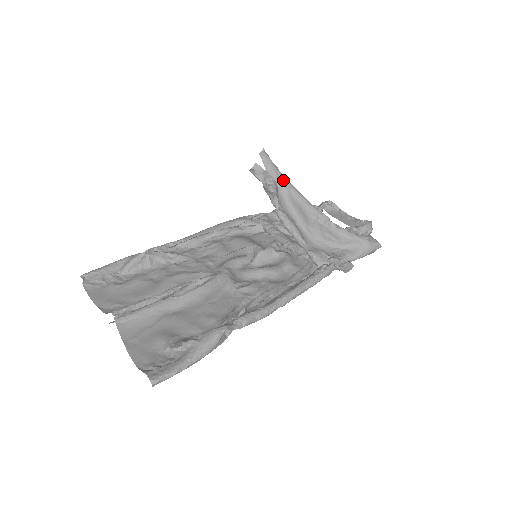
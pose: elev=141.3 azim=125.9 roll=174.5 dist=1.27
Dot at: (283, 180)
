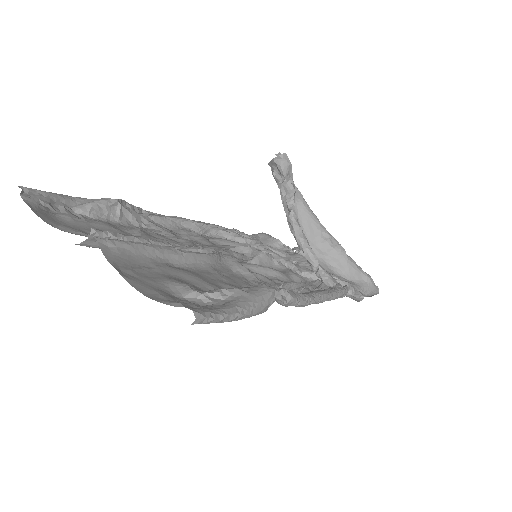
Dot at: (296, 189)
